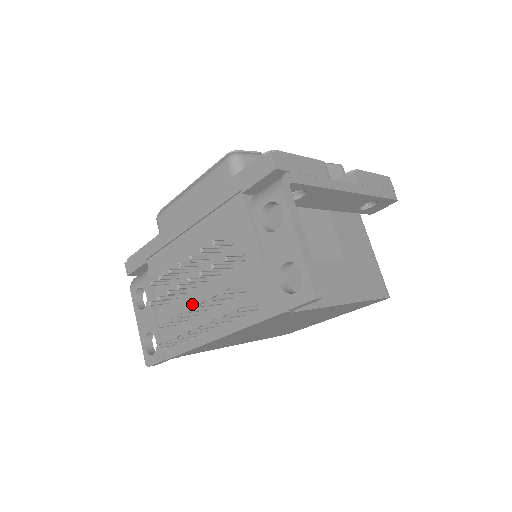
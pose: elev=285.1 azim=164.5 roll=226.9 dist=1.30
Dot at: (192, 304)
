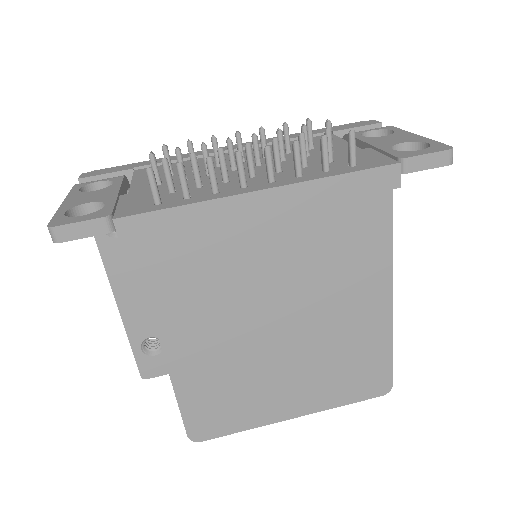
Dot at: (218, 178)
